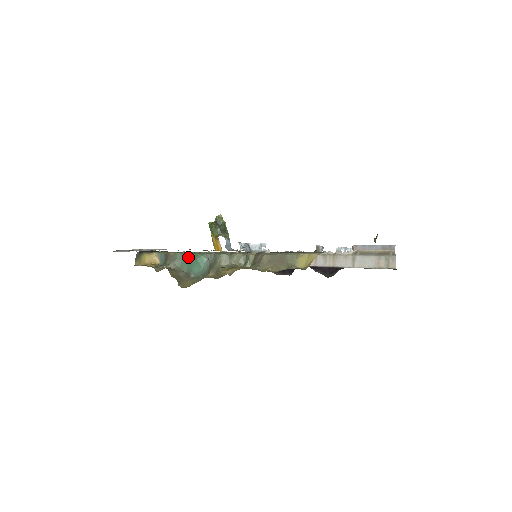
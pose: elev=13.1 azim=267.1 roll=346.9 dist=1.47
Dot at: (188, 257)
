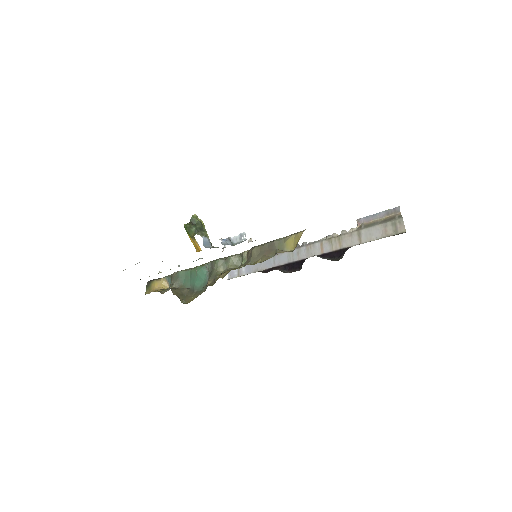
Dot at: (190, 273)
